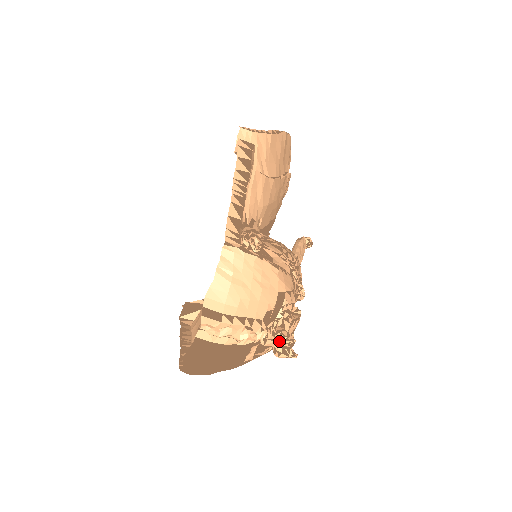
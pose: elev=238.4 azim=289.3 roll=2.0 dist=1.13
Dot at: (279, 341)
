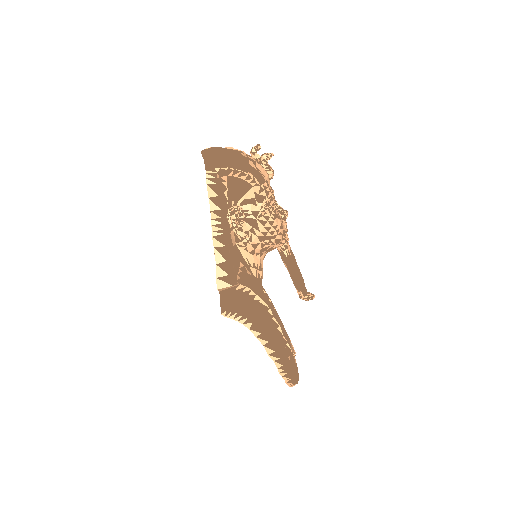
Dot at: (252, 148)
